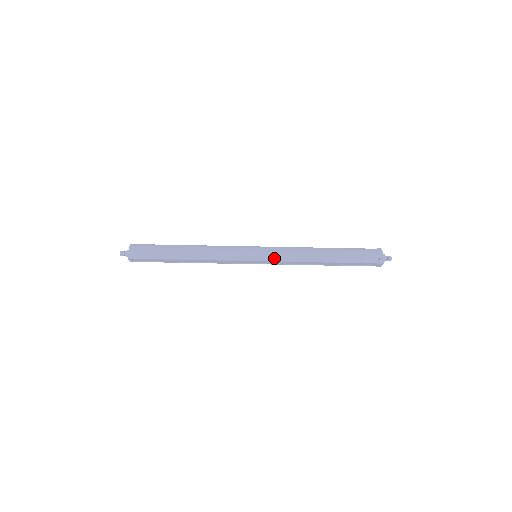
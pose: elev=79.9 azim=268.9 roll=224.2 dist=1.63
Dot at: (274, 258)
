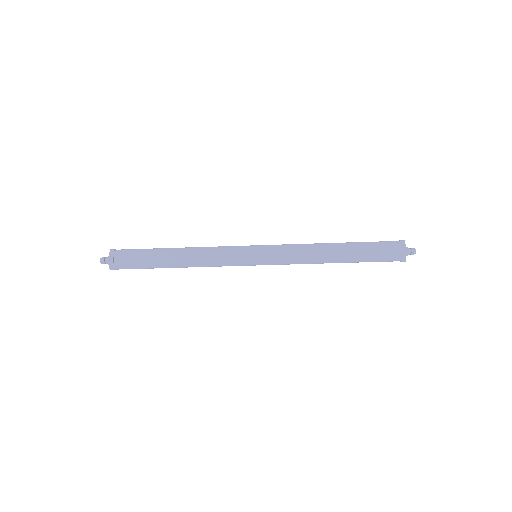
Dot at: (277, 262)
